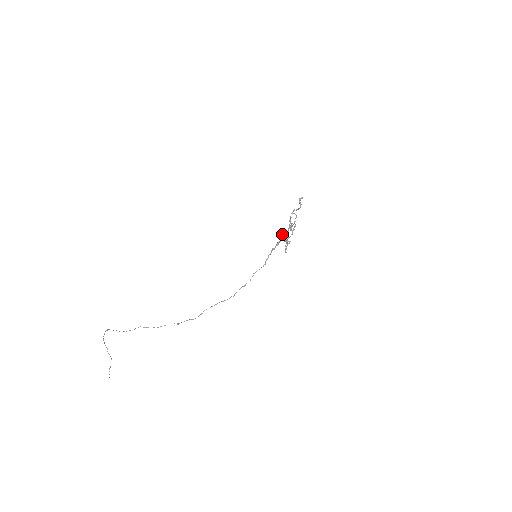
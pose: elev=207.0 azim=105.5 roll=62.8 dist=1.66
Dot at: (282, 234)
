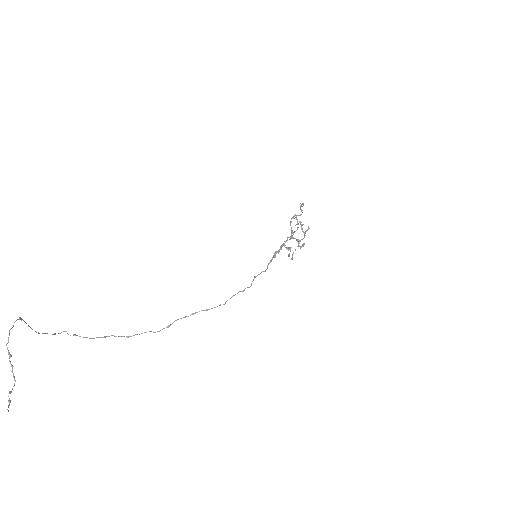
Dot at: (287, 237)
